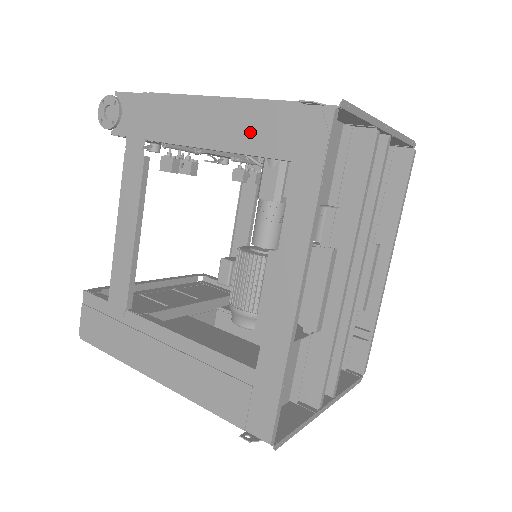
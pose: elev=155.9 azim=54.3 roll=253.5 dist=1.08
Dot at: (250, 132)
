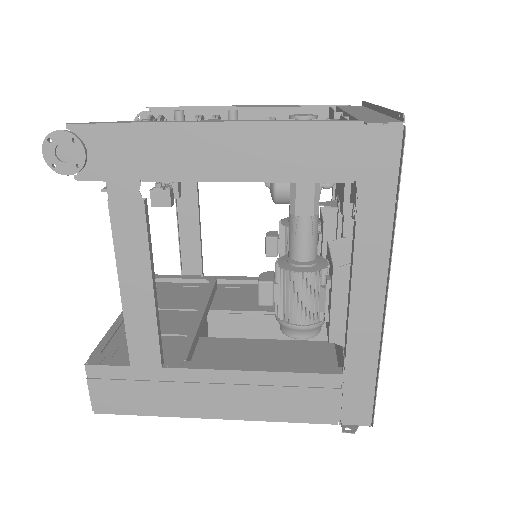
Dot at: (299, 158)
